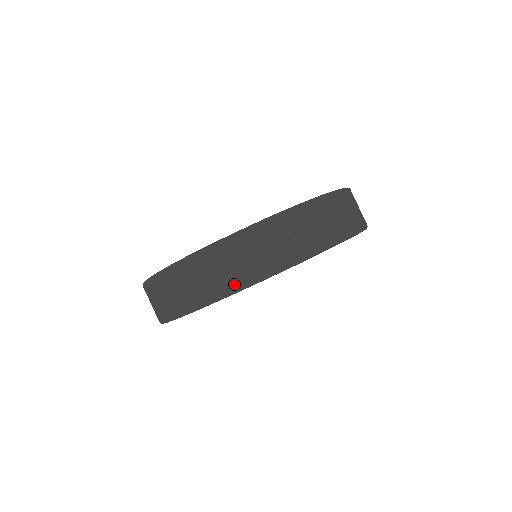
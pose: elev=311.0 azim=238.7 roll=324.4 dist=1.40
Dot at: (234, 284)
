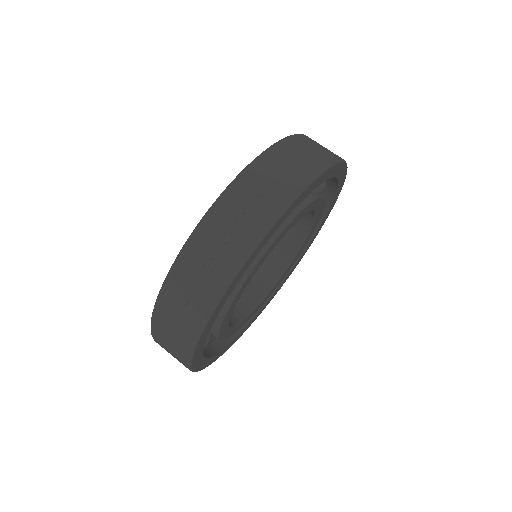
Dot at: (199, 317)
